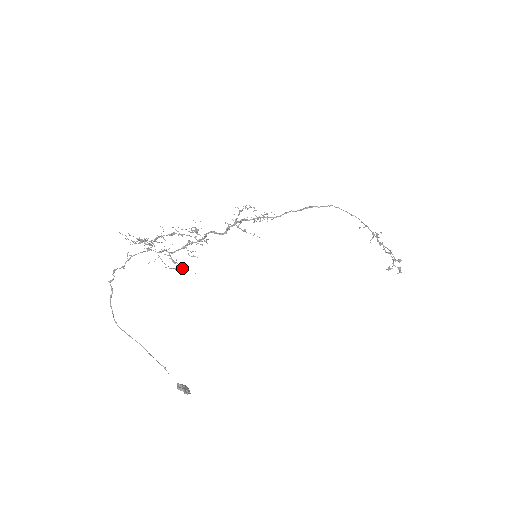
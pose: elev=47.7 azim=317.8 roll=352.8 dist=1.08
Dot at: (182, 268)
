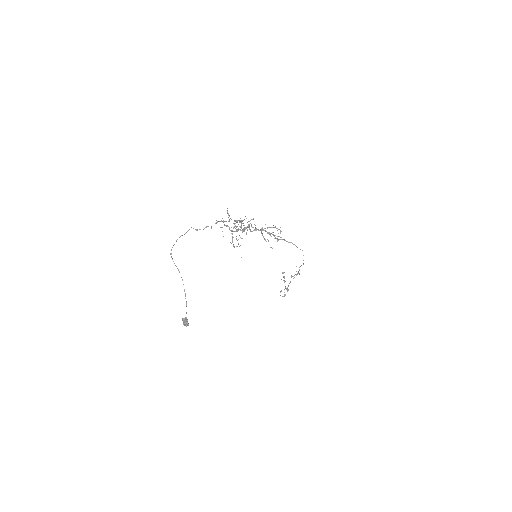
Dot at: occluded
